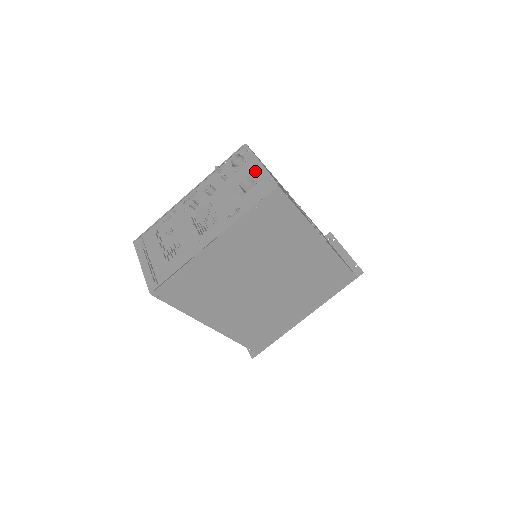
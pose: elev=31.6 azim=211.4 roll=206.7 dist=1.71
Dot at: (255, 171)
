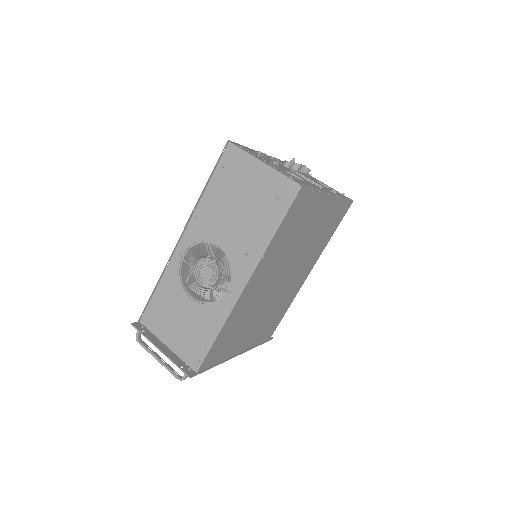
Dot at: (324, 184)
